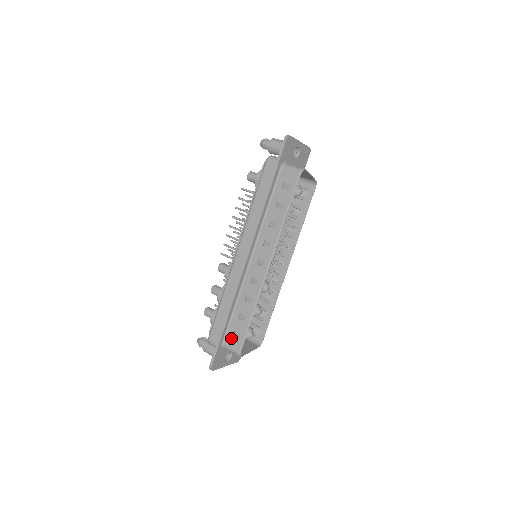
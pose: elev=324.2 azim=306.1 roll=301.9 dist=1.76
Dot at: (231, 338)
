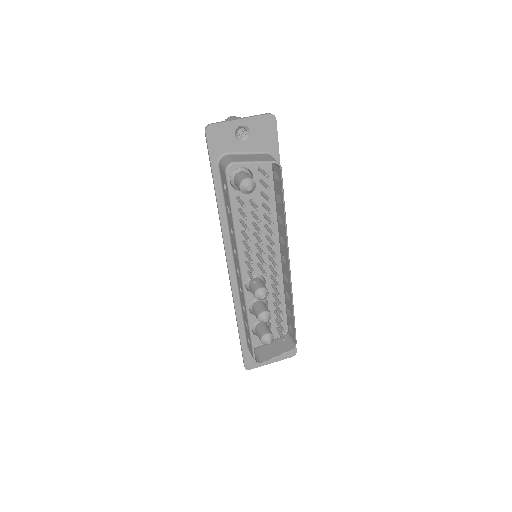
Dot at: (248, 344)
